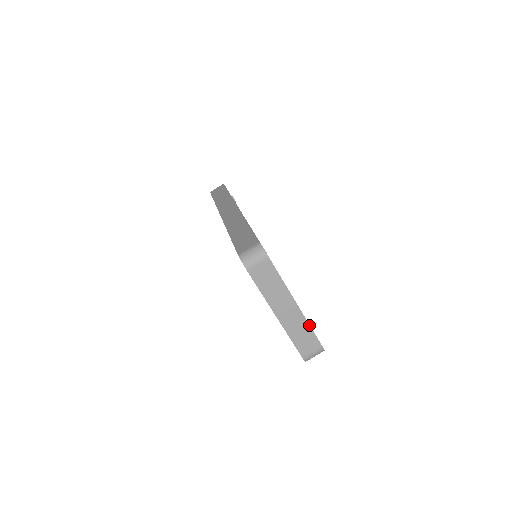
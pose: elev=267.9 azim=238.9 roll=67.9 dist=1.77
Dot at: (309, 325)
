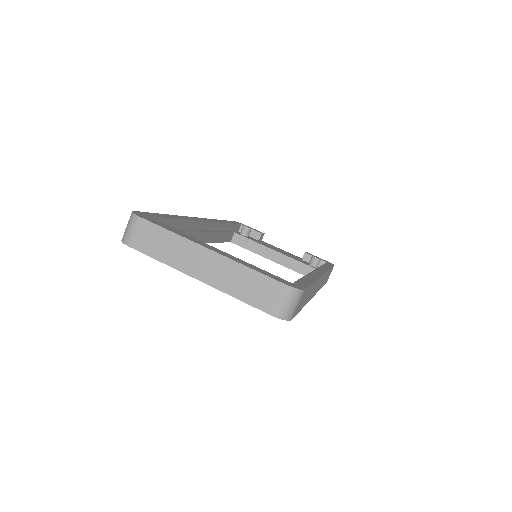
Dot at: (244, 266)
